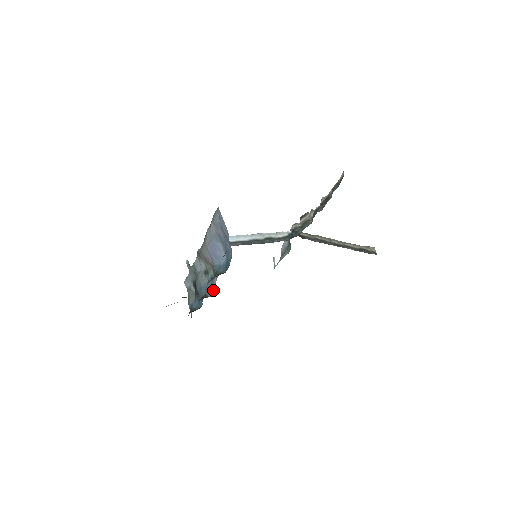
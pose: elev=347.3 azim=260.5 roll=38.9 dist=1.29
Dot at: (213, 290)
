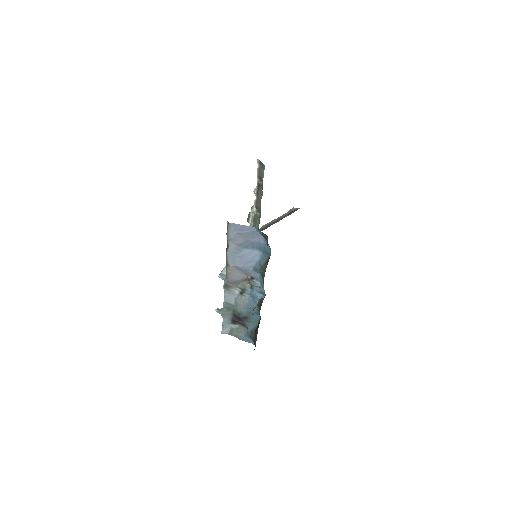
Dot at: (262, 291)
